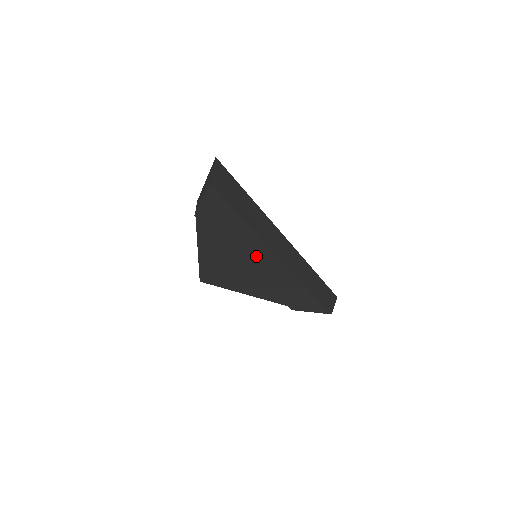
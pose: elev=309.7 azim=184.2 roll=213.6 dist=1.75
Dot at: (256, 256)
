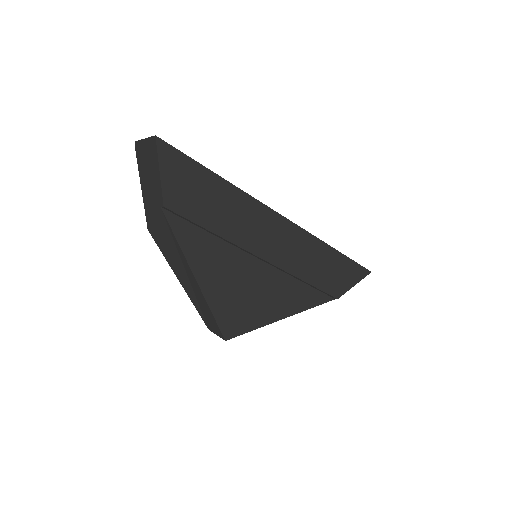
Dot at: (260, 231)
